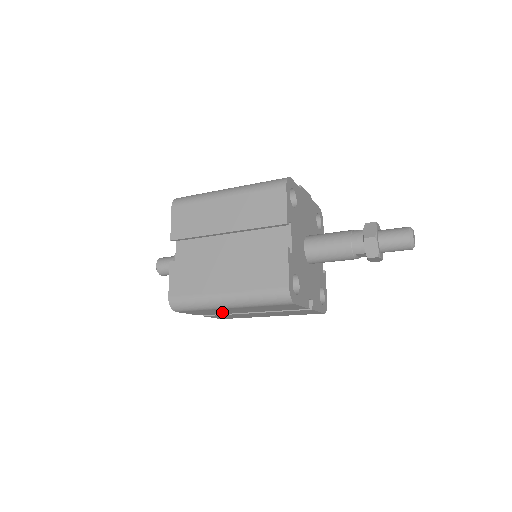
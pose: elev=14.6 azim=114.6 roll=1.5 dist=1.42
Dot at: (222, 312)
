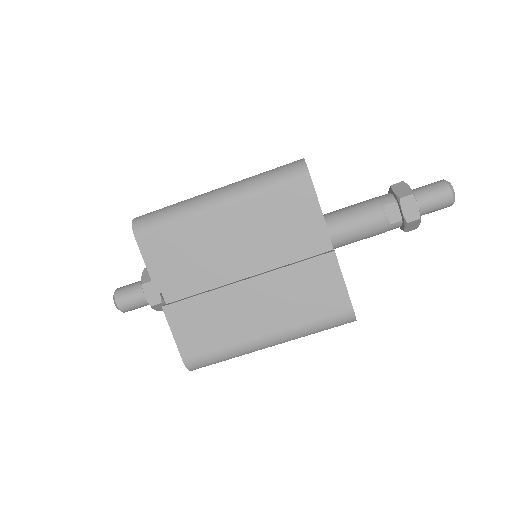
Dot at: (199, 259)
